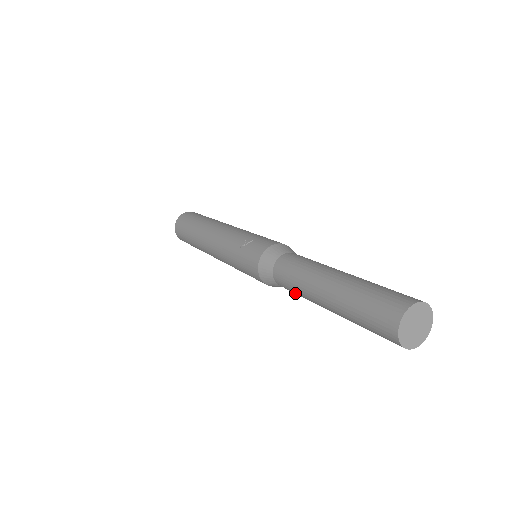
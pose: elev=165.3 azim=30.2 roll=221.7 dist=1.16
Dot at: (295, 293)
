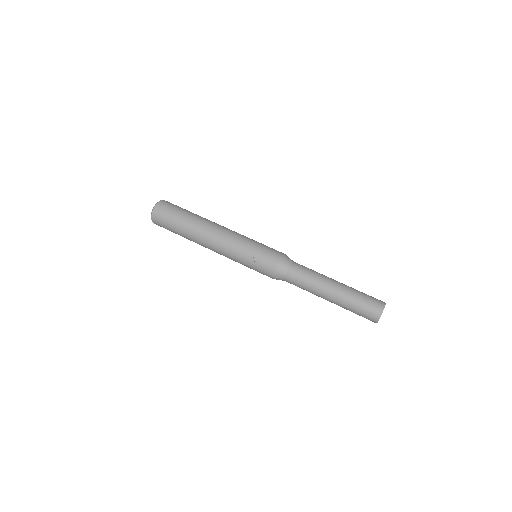
Dot at: occluded
